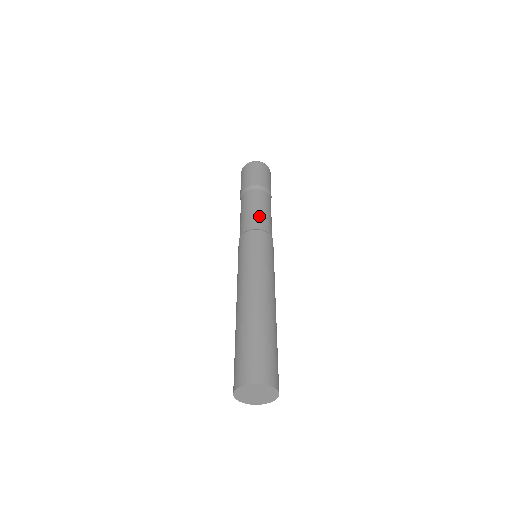
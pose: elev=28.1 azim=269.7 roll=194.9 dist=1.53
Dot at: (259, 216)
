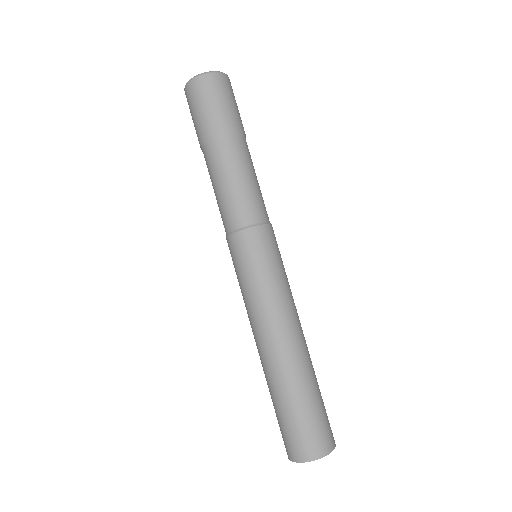
Dot at: (259, 196)
